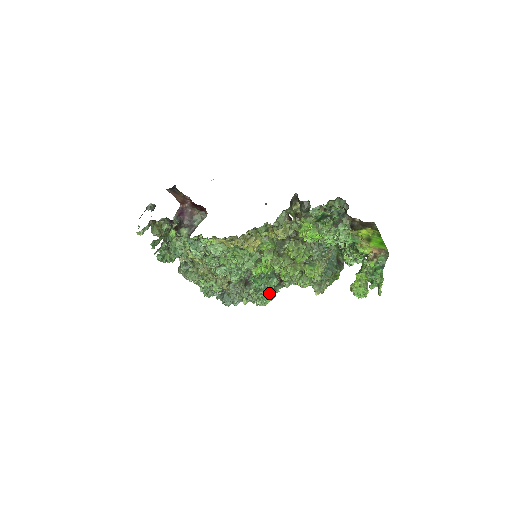
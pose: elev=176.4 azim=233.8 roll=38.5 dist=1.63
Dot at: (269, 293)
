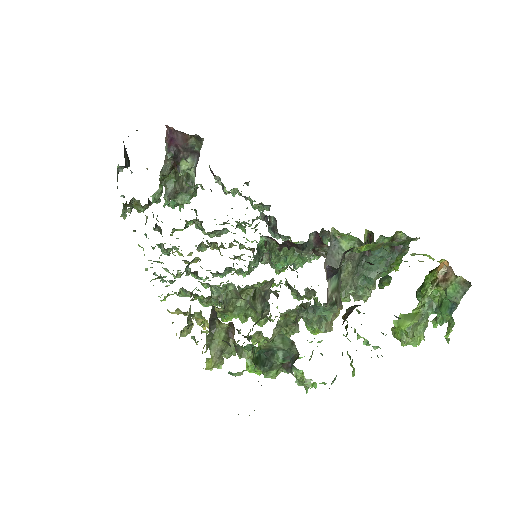
Dot at: (311, 254)
